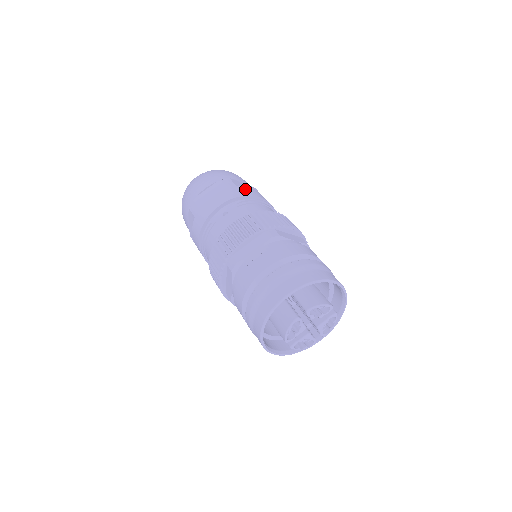
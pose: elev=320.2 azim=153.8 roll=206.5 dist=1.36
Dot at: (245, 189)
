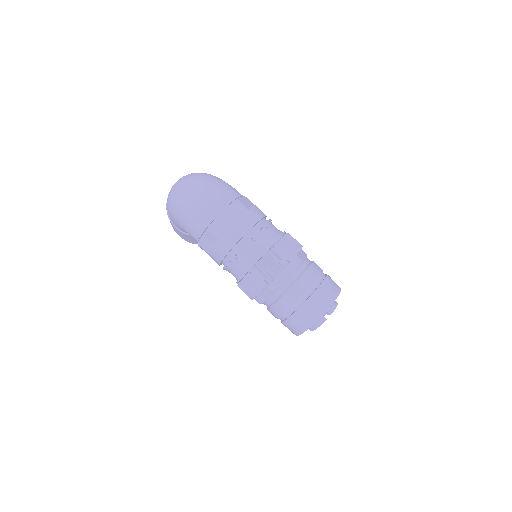
Dot at: (255, 211)
